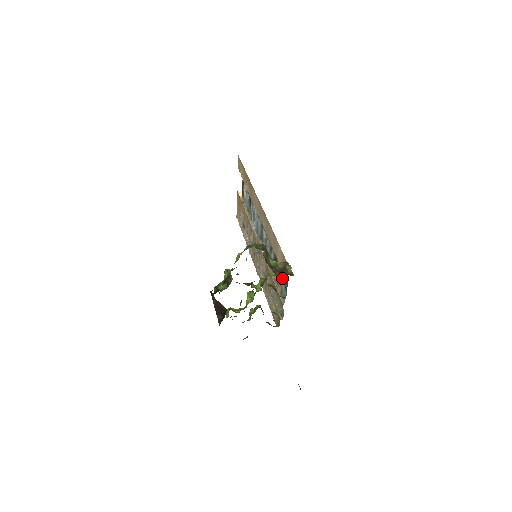
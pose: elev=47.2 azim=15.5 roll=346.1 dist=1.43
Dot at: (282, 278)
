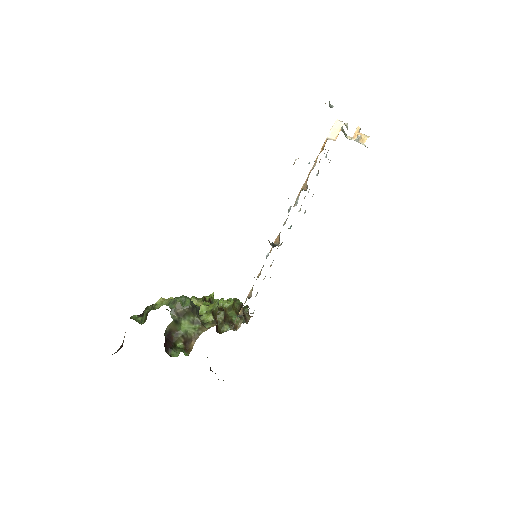
Dot at: occluded
